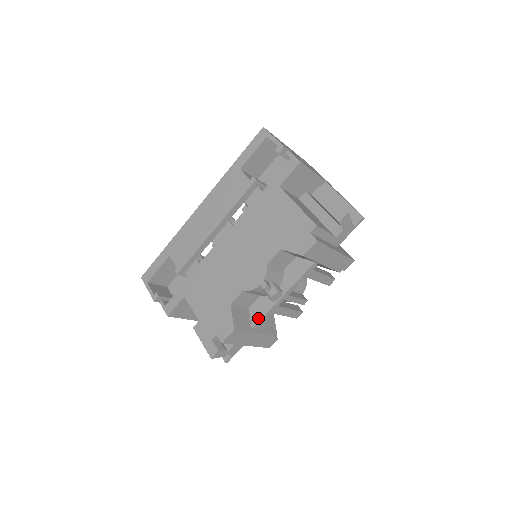
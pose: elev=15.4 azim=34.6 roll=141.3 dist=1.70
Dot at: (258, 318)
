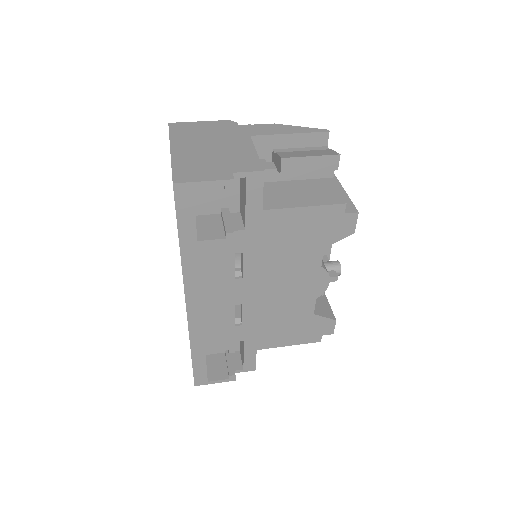
Dot at: occluded
